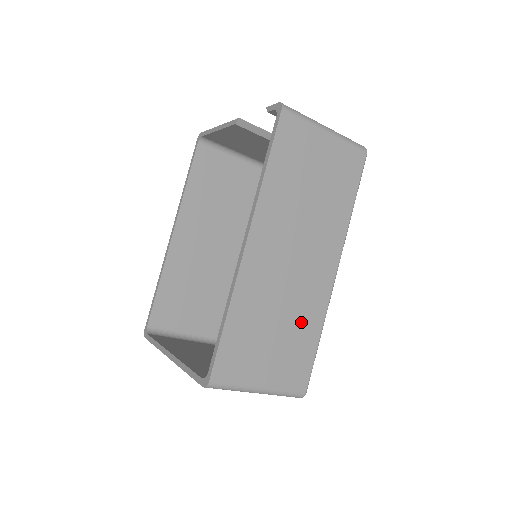
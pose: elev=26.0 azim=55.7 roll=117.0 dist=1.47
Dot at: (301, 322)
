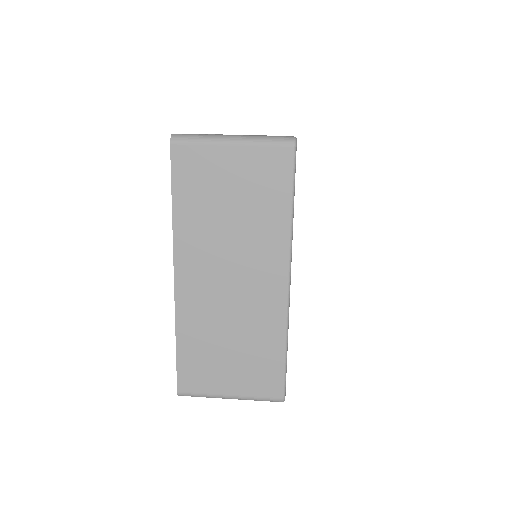
Dot at: (257, 337)
